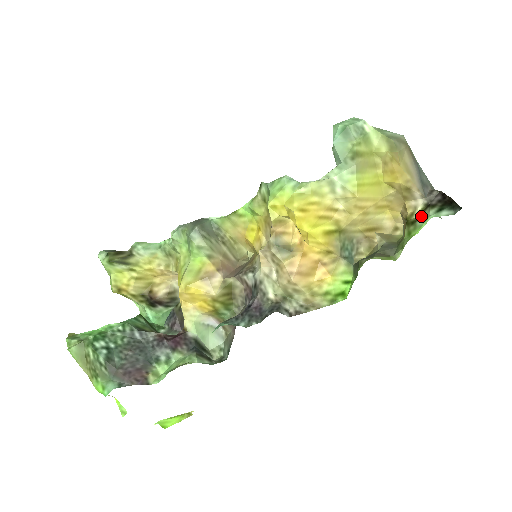
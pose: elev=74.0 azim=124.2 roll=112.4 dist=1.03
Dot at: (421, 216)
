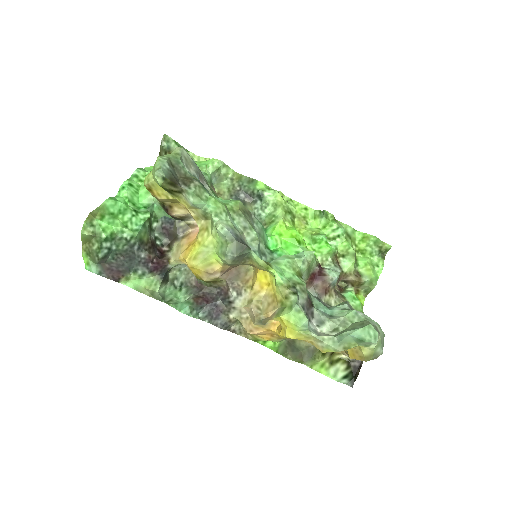
Dot at: (338, 365)
